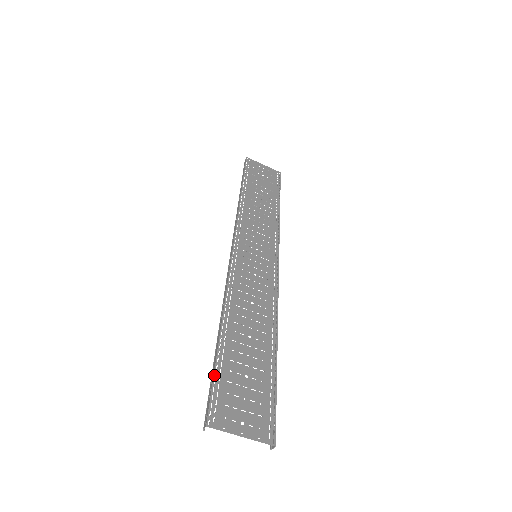
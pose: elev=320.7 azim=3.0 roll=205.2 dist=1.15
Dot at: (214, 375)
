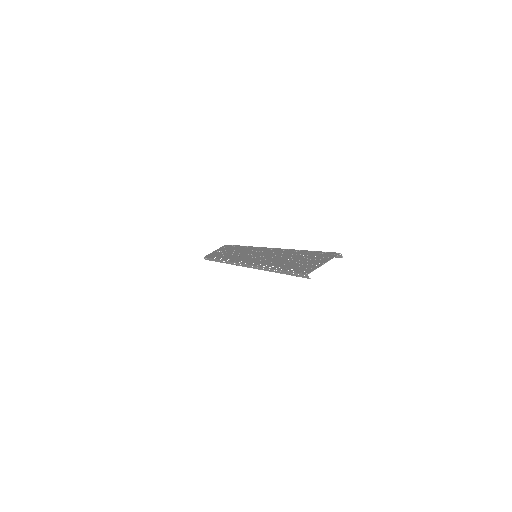
Dot at: (291, 271)
